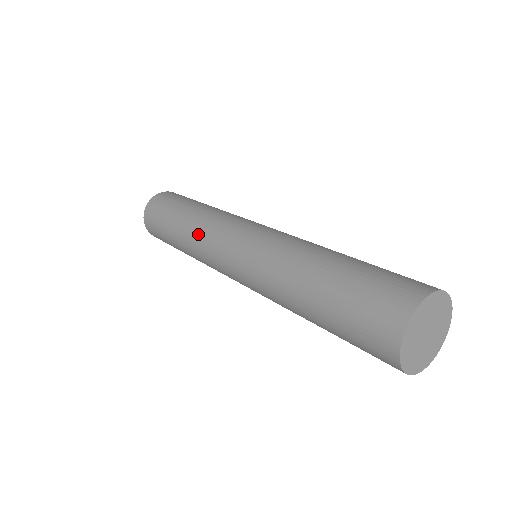
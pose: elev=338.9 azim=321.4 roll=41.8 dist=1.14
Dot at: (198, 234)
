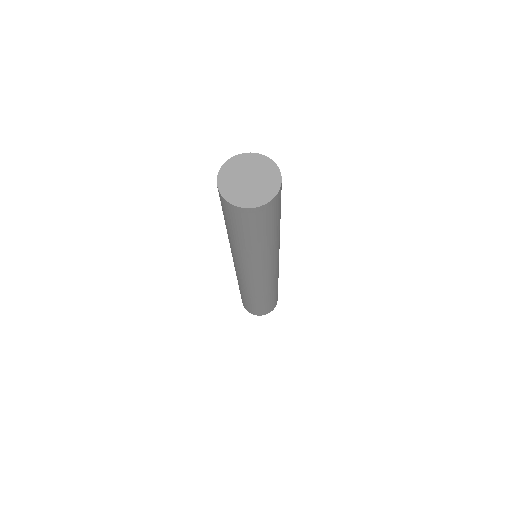
Dot at: occluded
